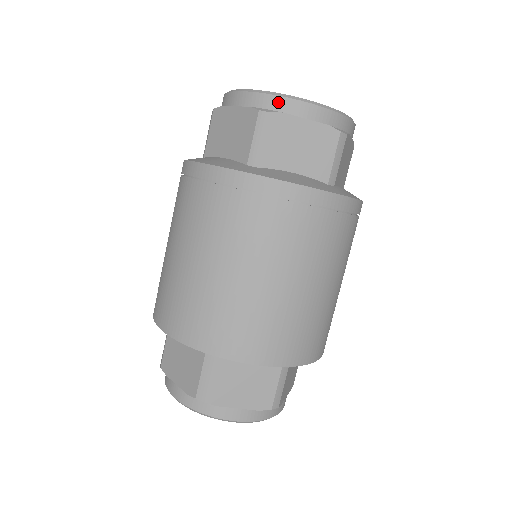
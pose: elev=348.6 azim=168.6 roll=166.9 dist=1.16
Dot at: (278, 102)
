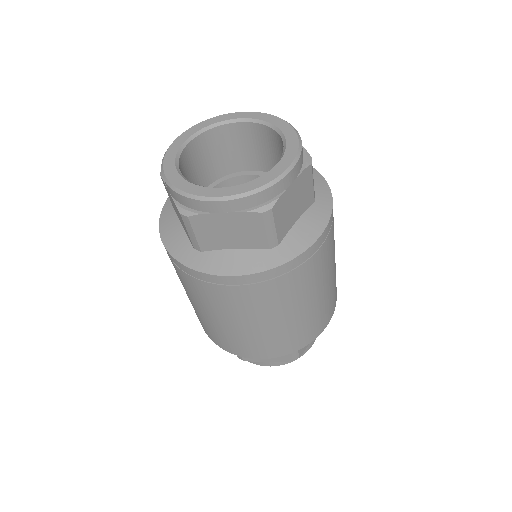
Dot at: (269, 193)
